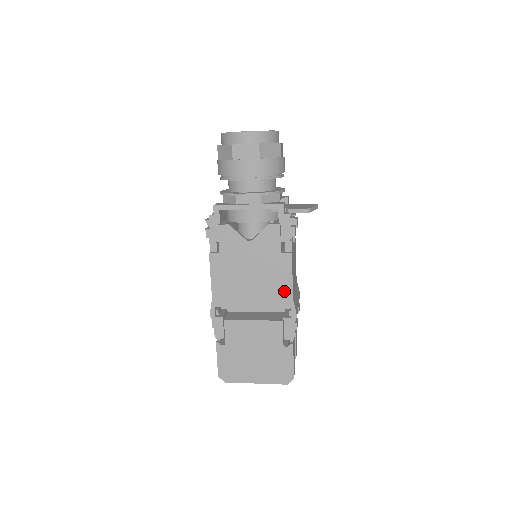
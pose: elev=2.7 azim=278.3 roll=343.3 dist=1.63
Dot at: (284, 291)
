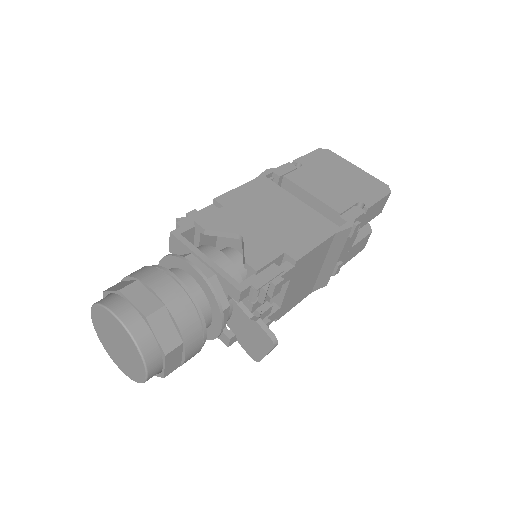
Dot at: occluded
